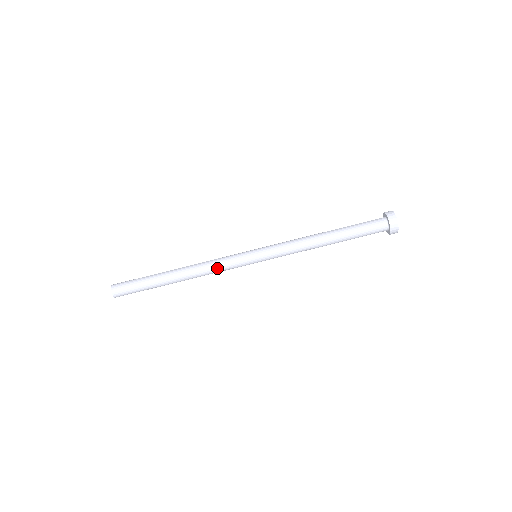
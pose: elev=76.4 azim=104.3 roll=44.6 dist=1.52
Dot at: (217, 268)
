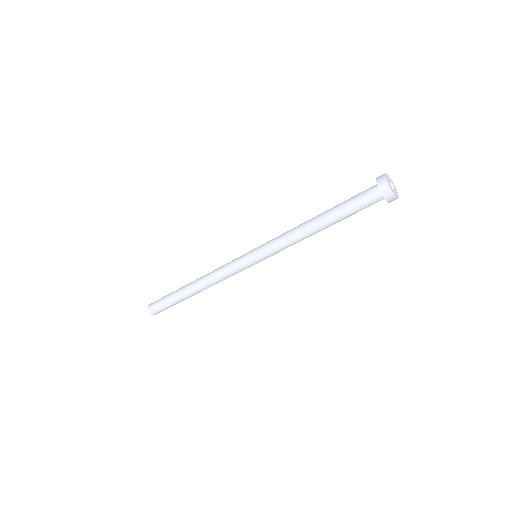
Dot at: (224, 276)
